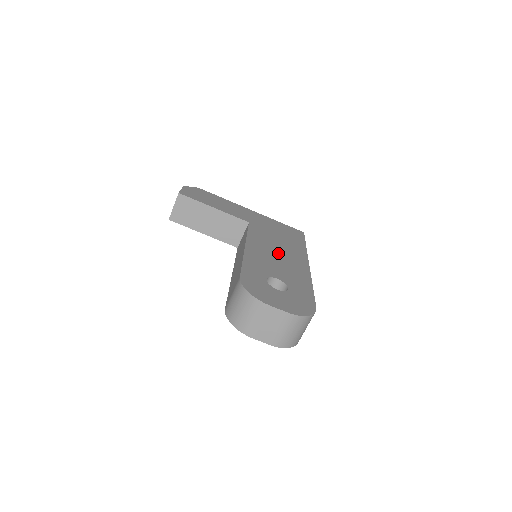
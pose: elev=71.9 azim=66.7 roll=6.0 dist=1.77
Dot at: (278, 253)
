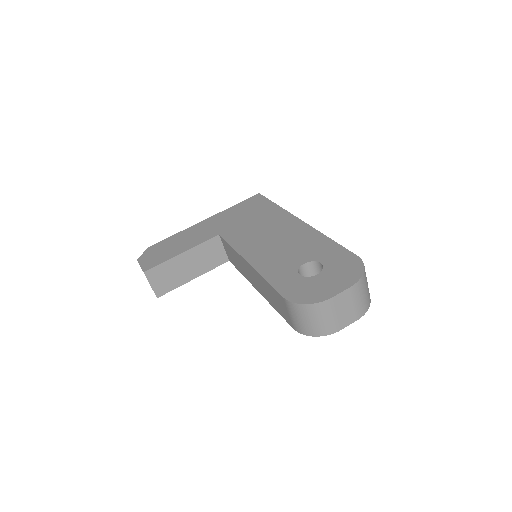
Dot at: (272, 238)
